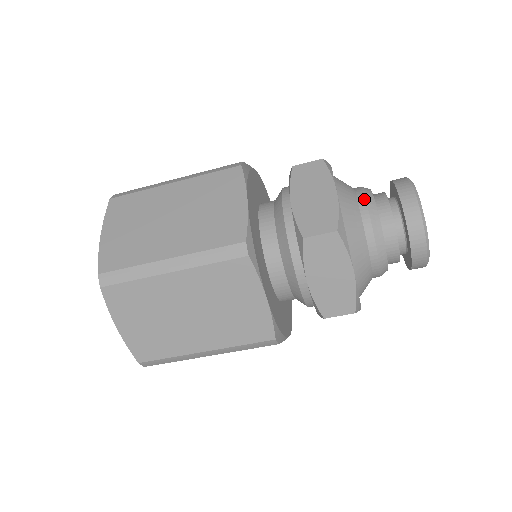
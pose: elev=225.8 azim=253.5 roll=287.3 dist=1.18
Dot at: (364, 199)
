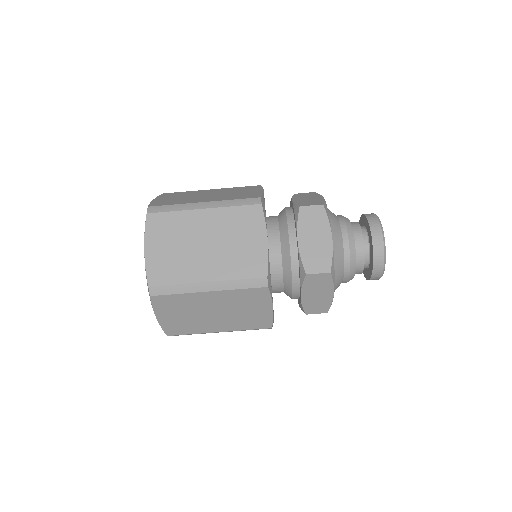
Dot at: (347, 237)
